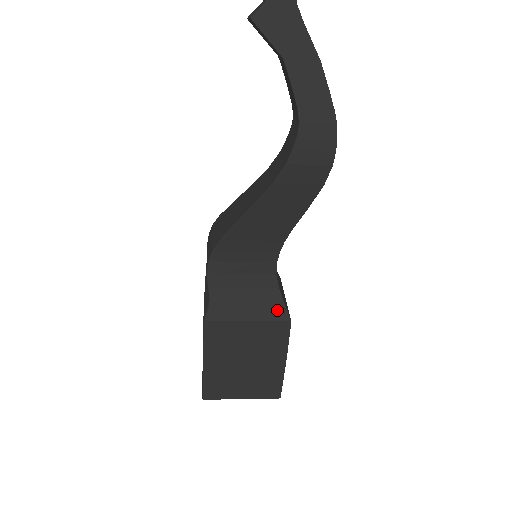
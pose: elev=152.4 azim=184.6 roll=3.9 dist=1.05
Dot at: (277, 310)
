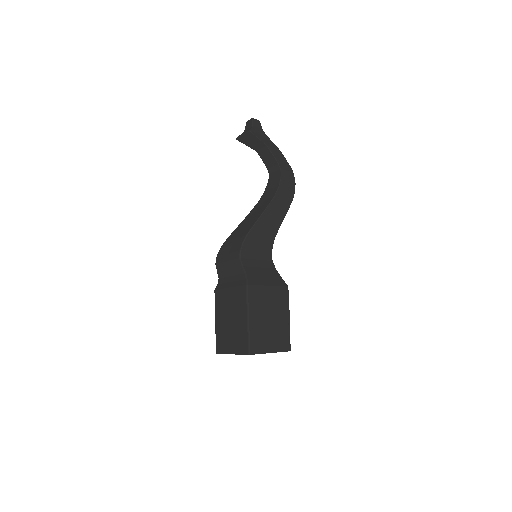
Dot at: (279, 280)
